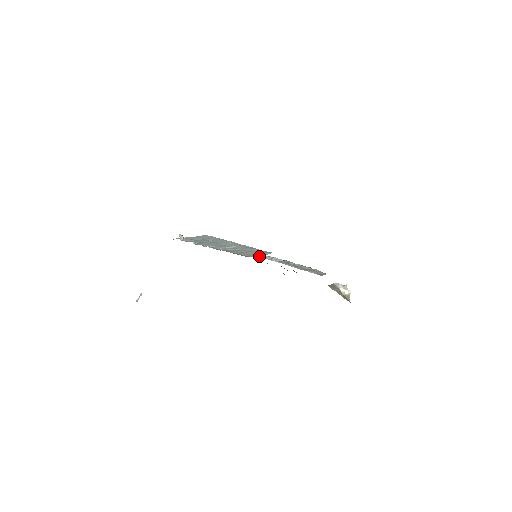
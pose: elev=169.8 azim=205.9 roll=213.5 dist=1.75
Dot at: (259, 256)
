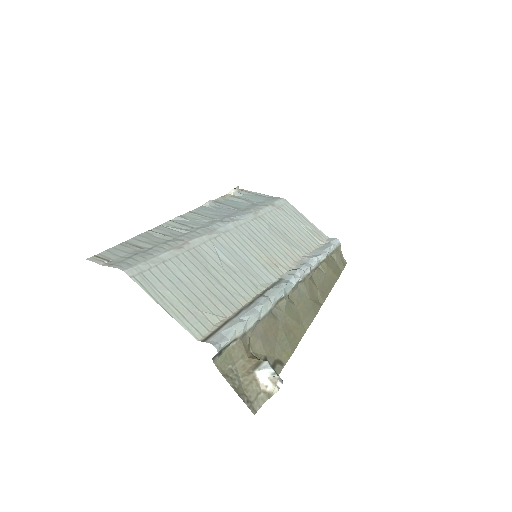
Dot at: (303, 256)
